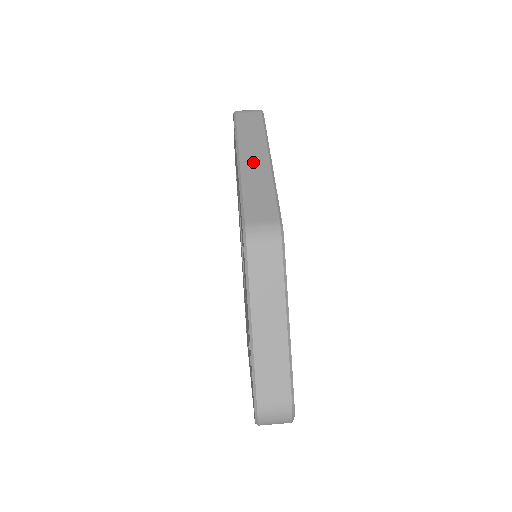
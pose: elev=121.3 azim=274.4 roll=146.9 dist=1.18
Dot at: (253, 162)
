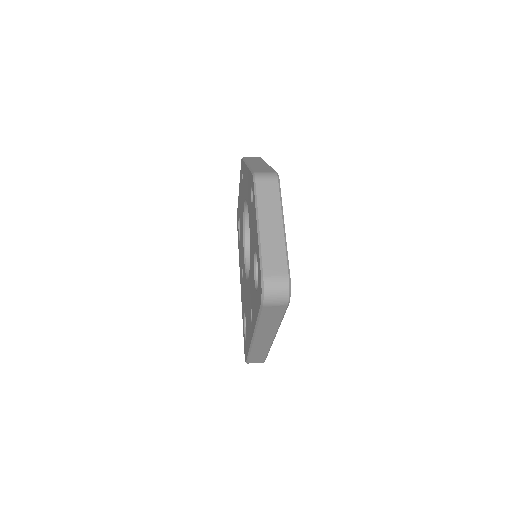
Dot at: (257, 164)
